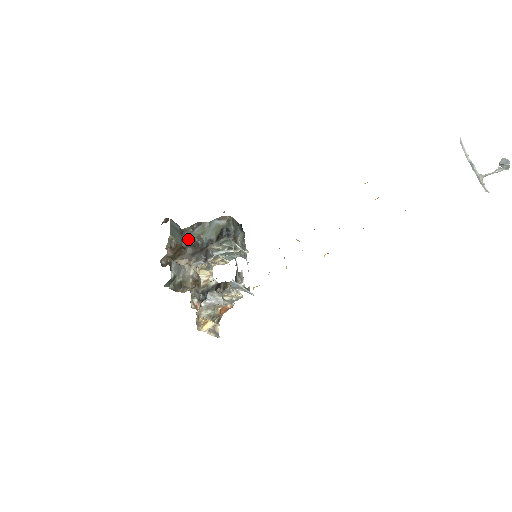
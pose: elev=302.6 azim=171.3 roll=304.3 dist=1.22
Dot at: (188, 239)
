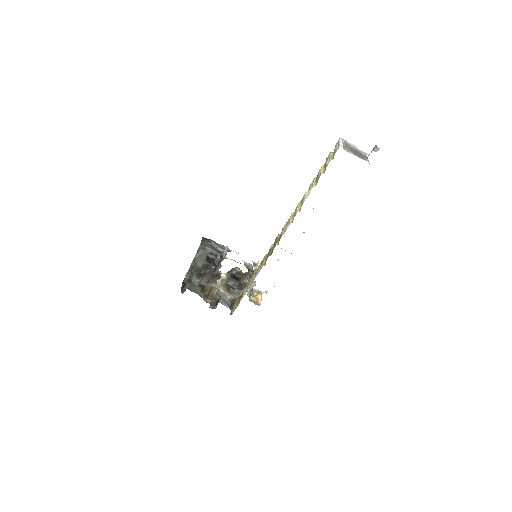
Dot at: (194, 279)
